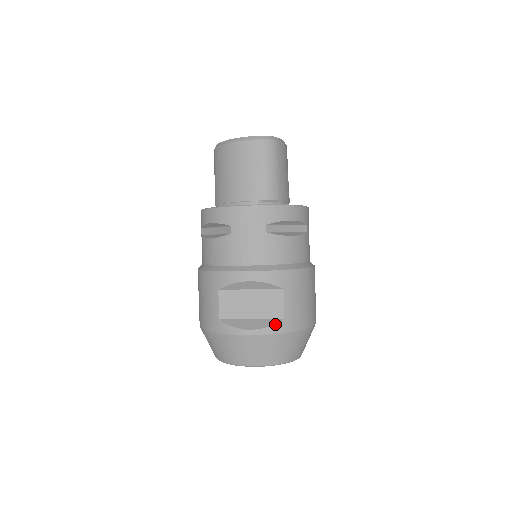
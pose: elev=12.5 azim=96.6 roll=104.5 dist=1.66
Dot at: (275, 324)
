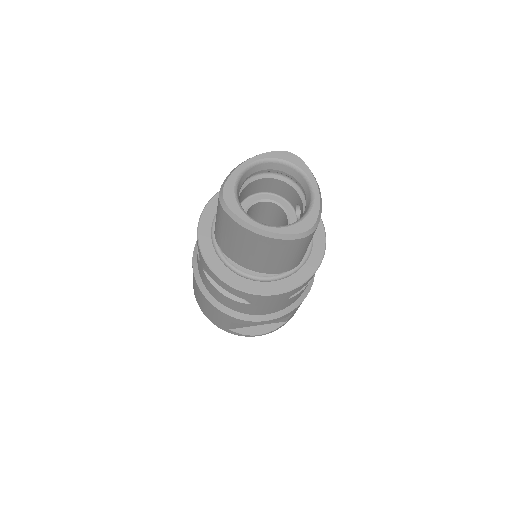
Dot at: (279, 327)
